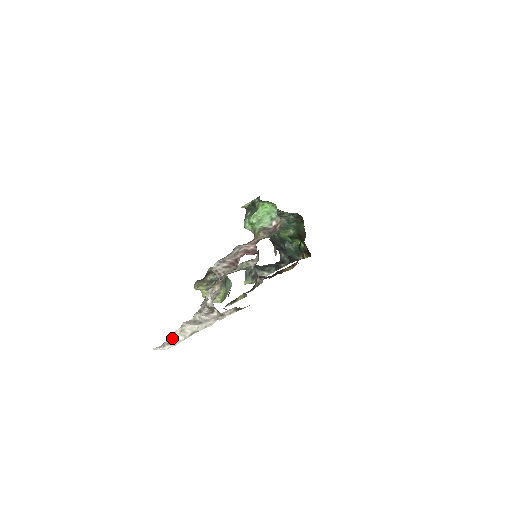
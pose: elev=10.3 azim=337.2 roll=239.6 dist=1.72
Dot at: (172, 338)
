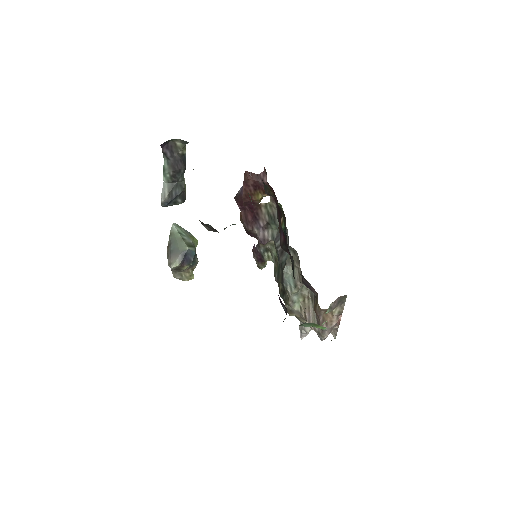
Dot at: occluded
